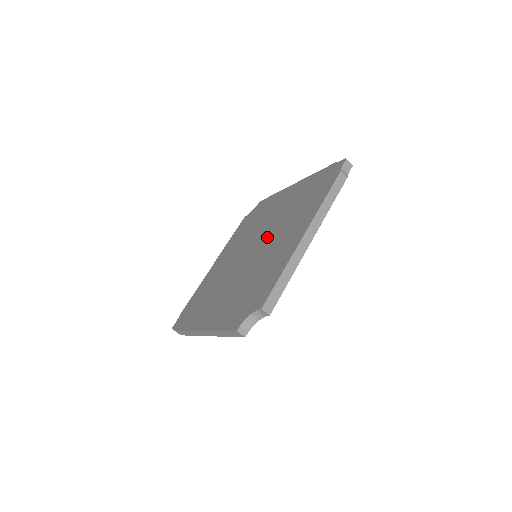
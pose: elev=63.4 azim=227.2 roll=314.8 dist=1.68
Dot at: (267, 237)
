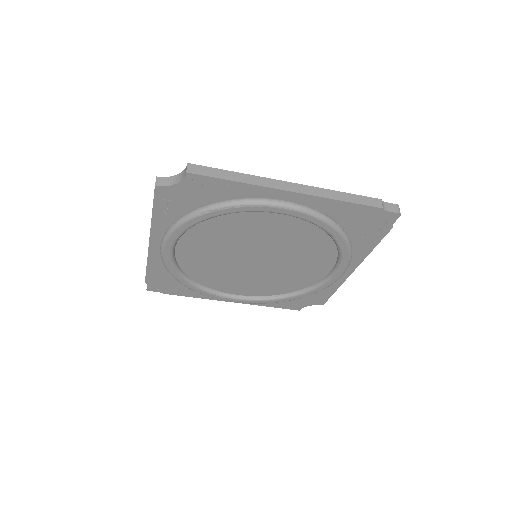
Dot at: occluded
